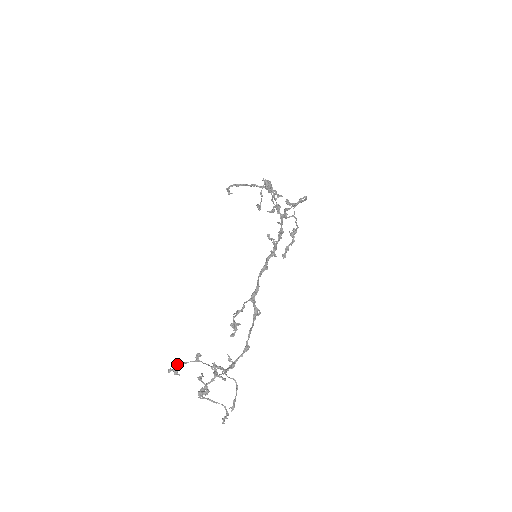
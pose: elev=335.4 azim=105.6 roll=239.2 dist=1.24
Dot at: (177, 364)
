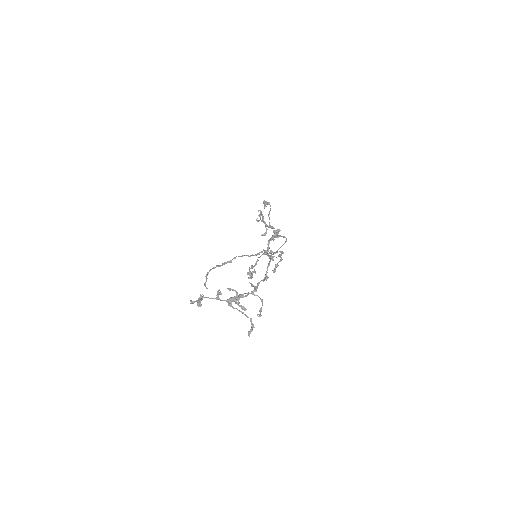
Dot at: (201, 295)
